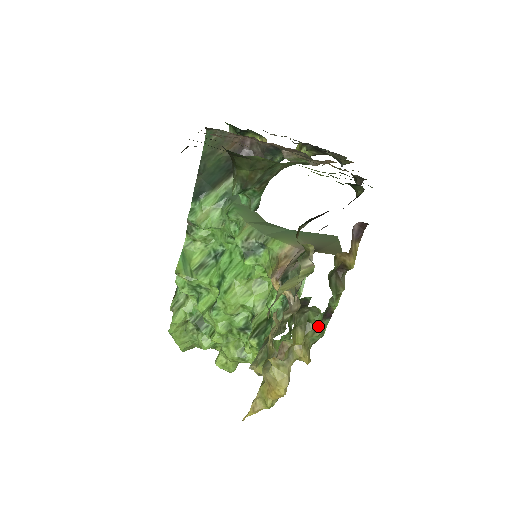
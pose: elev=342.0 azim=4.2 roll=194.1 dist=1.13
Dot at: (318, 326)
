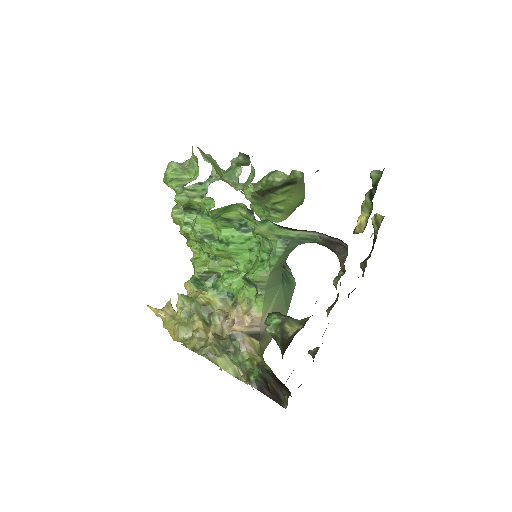
Dot at: occluded
